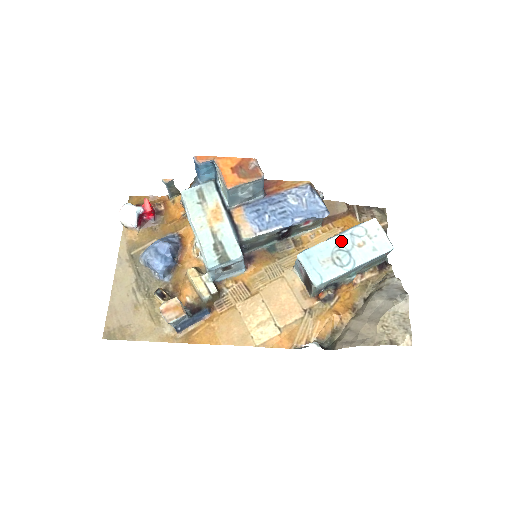
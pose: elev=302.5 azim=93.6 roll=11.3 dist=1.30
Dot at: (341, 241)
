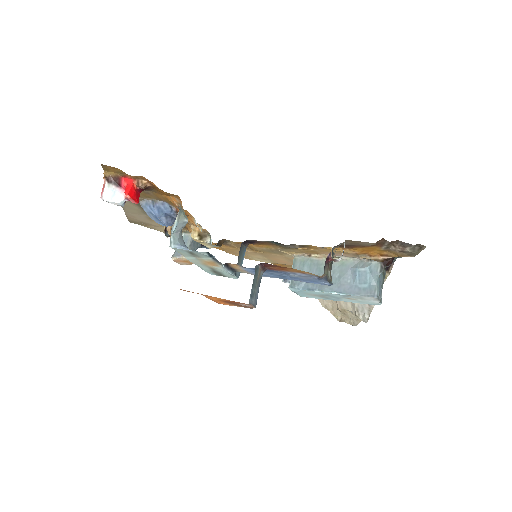
Dot at: (333, 295)
